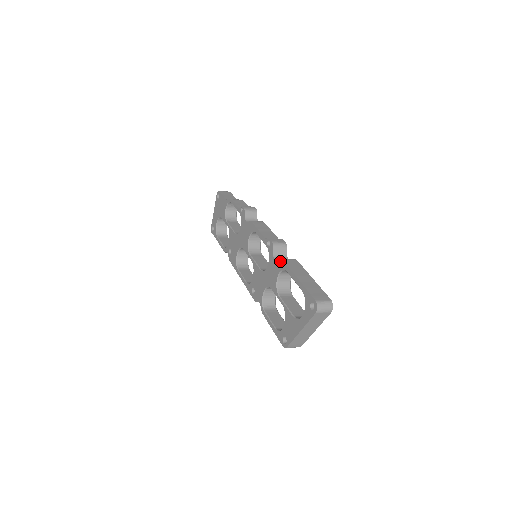
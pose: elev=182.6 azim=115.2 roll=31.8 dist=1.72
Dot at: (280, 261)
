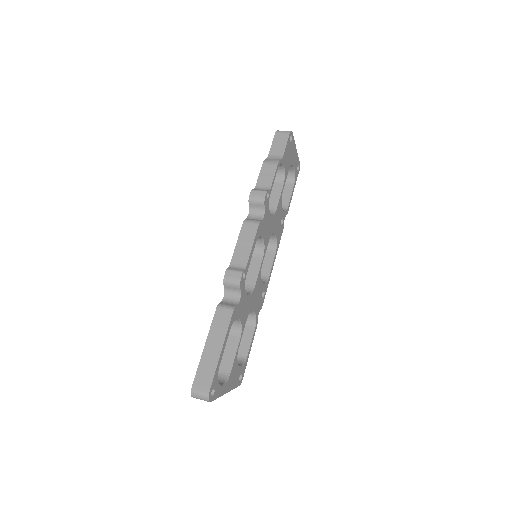
Dot at: (218, 307)
